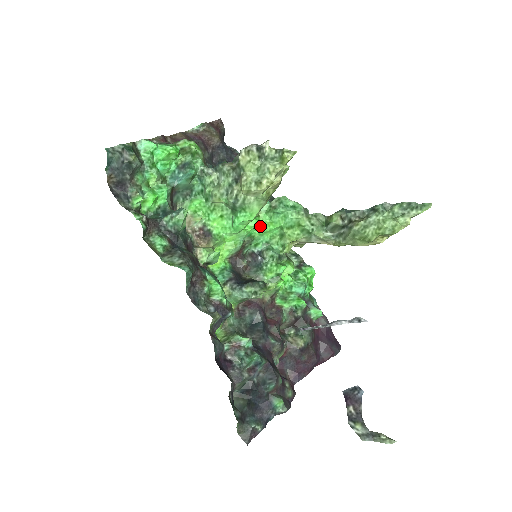
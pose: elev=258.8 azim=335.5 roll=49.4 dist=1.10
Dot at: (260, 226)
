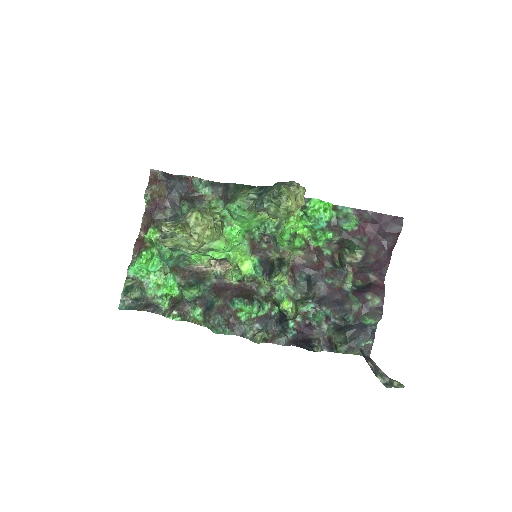
Dot at: (240, 229)
